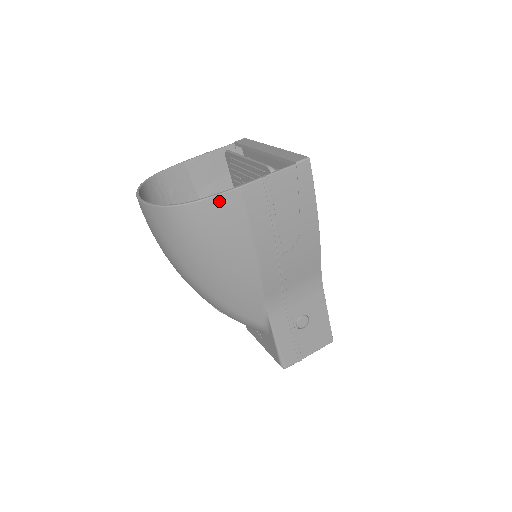
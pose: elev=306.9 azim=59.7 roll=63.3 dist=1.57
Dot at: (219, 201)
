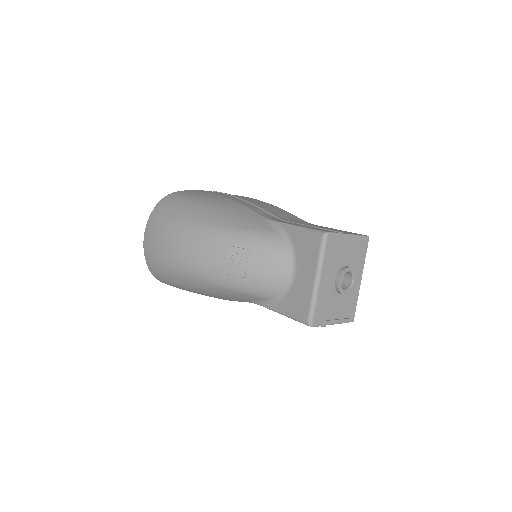
Dot at: (189, 191)
